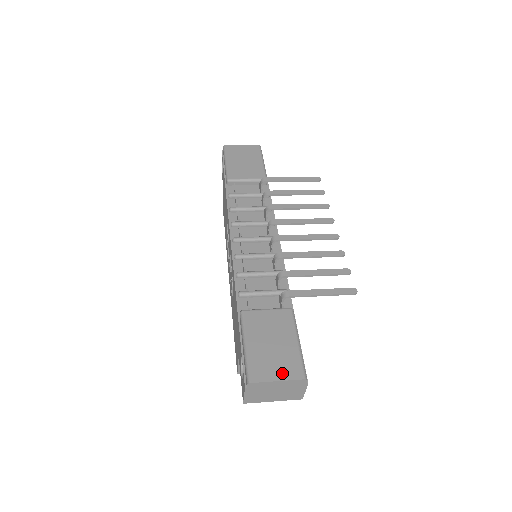
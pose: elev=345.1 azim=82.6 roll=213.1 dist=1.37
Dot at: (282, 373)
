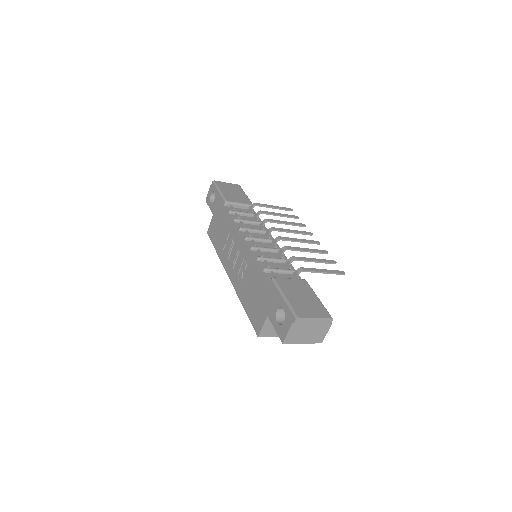
Dot at: (316, 314)
